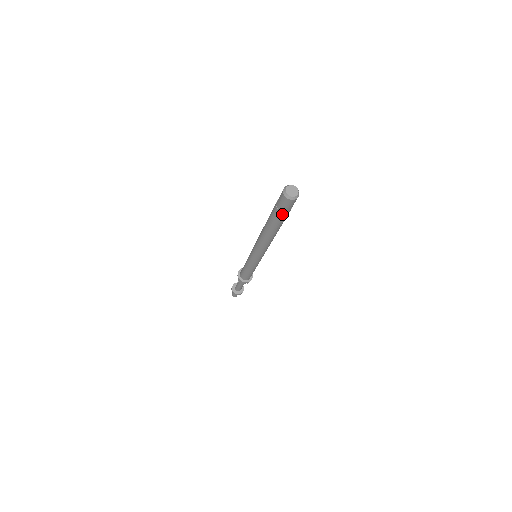
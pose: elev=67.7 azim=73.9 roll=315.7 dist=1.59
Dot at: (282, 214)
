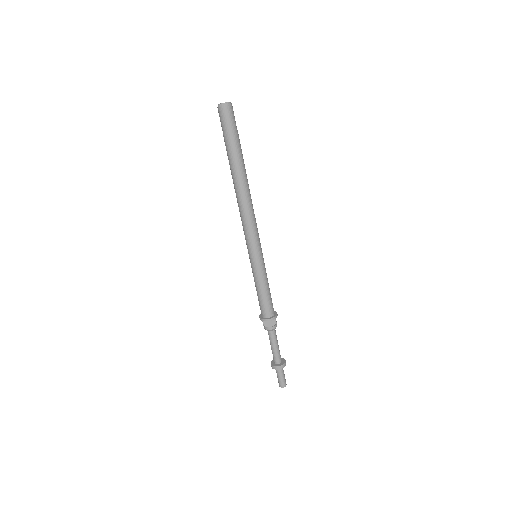
Dot at: (231, 136)
